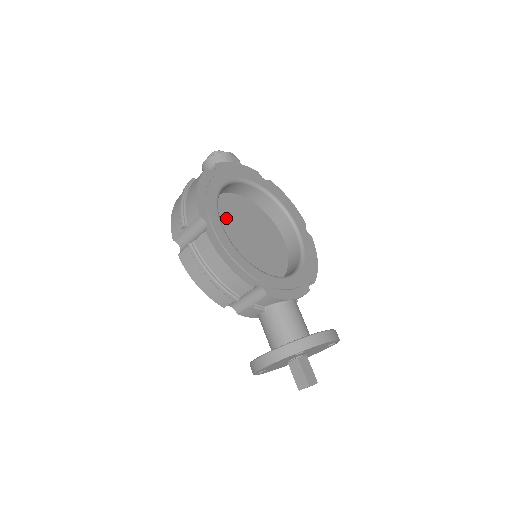
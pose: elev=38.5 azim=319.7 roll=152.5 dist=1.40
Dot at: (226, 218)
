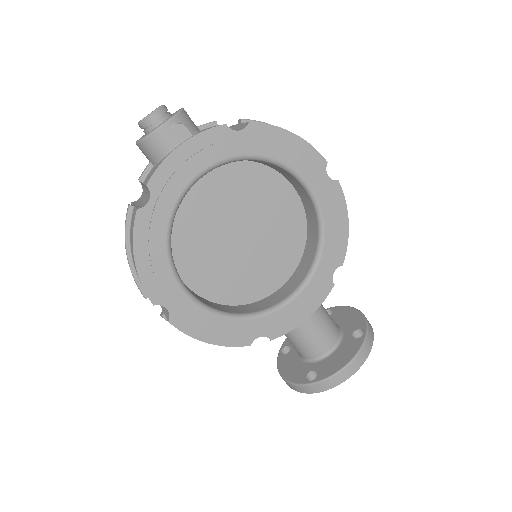
Dot at: (199, 233)
